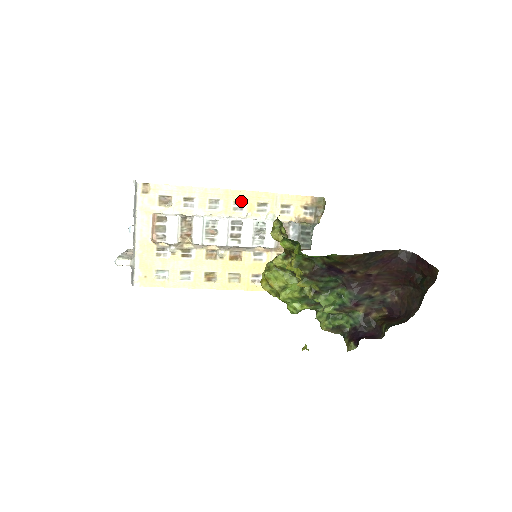
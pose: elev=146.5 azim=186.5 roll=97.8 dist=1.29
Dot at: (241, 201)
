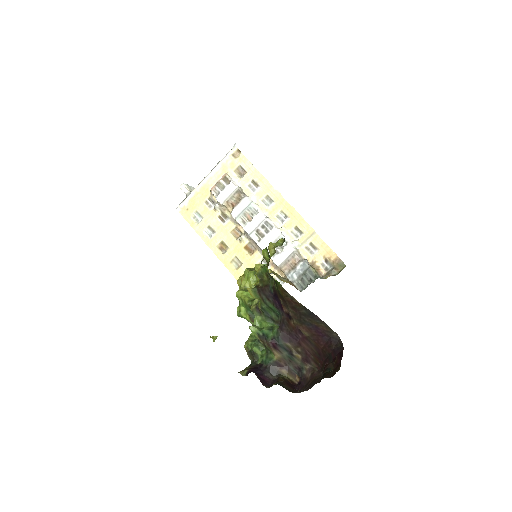
Dot at: (287, 215)
